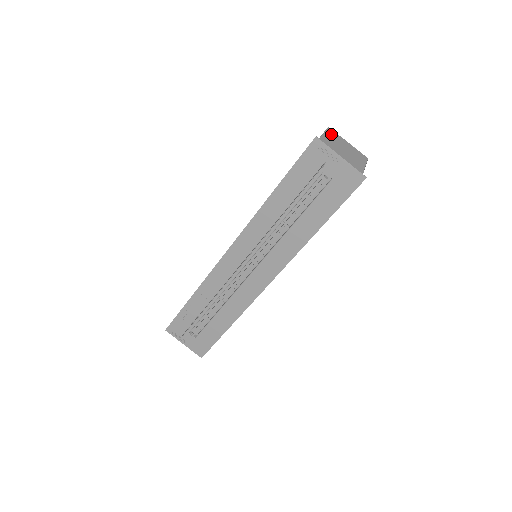
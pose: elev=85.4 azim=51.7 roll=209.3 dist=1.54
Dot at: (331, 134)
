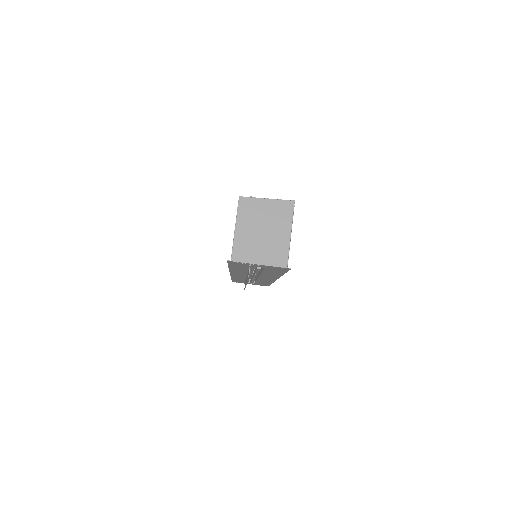
Dot at: (244, 213)
